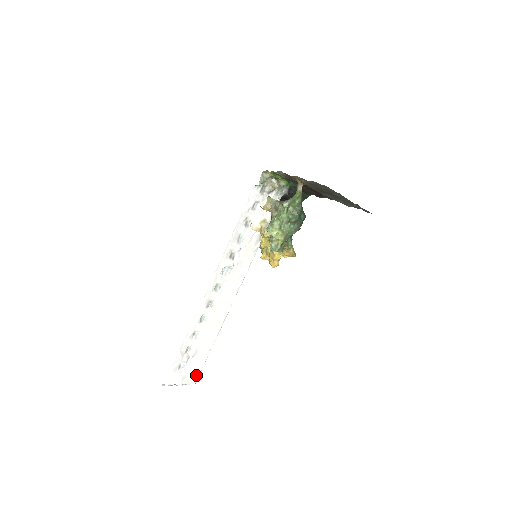
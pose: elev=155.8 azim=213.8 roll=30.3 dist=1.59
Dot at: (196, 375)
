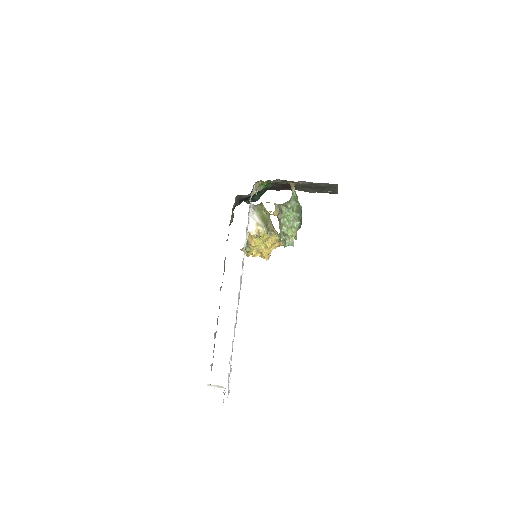
Dot at: (230, 379)
